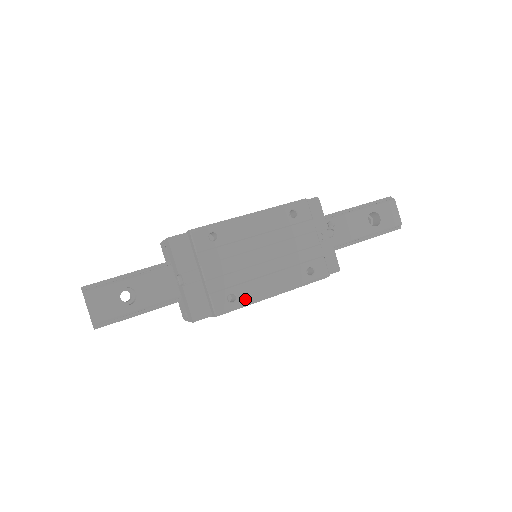
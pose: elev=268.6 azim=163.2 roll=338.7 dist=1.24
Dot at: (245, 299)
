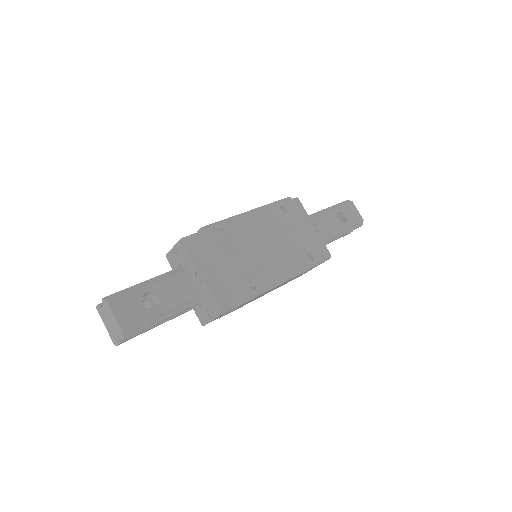
Dot at: (264, 285)
